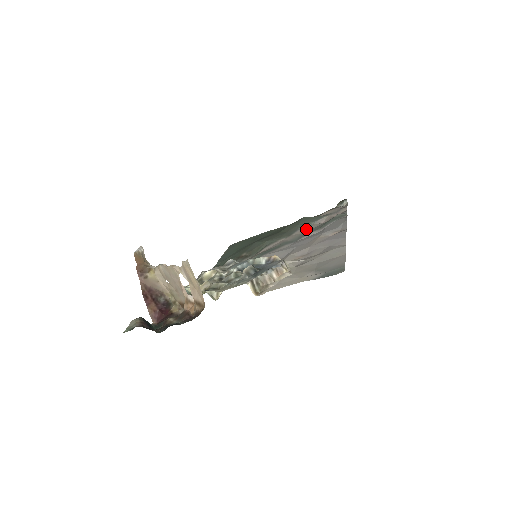
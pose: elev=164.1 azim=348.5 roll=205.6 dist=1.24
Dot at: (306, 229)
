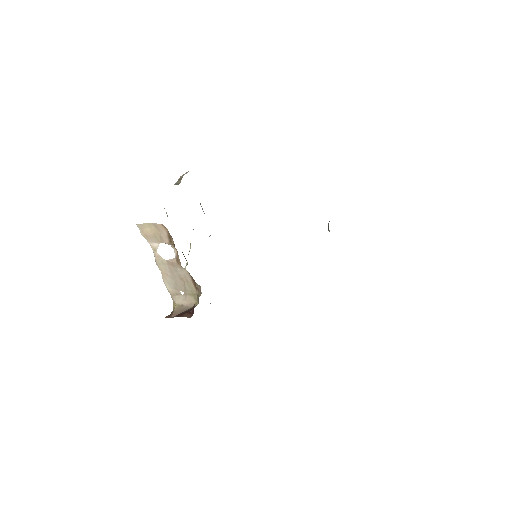
Dot at: occluded
